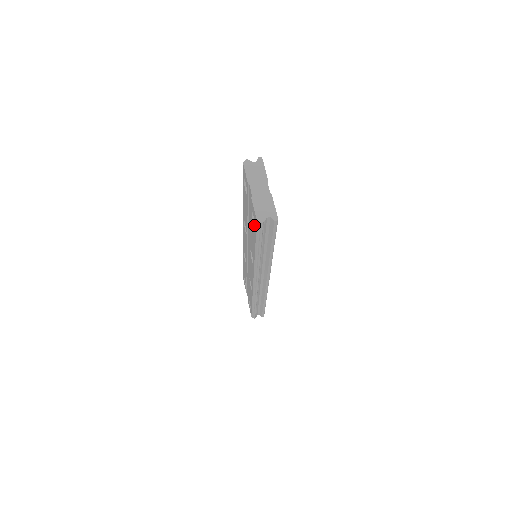
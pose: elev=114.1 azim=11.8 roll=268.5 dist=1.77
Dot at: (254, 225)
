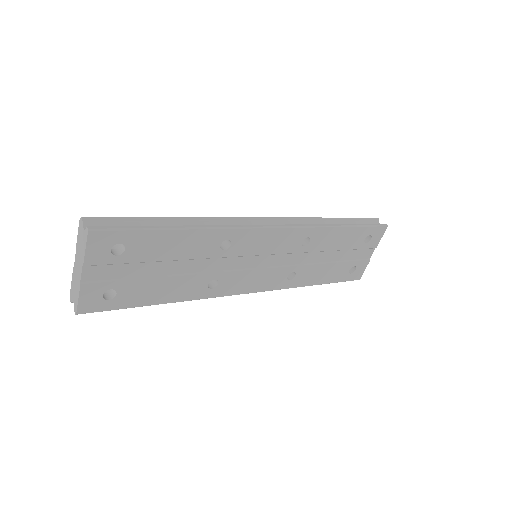
Dot at: occluded
